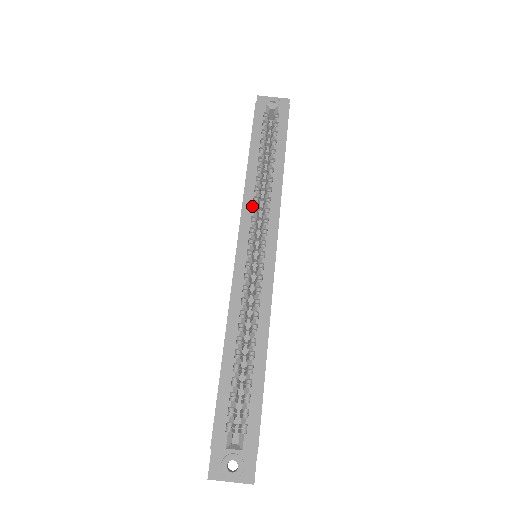
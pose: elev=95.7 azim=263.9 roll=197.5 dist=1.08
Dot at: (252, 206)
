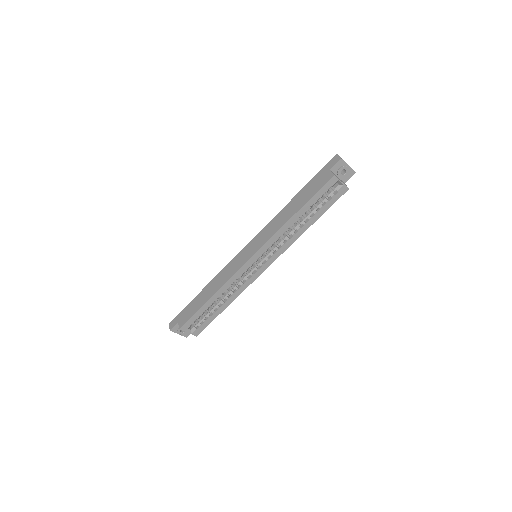
Dot at: (275, 241)
